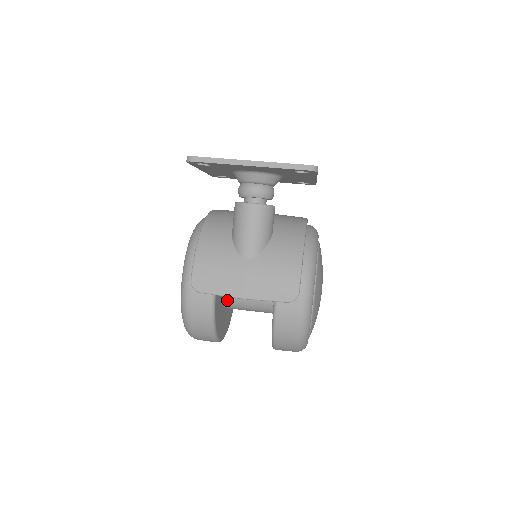
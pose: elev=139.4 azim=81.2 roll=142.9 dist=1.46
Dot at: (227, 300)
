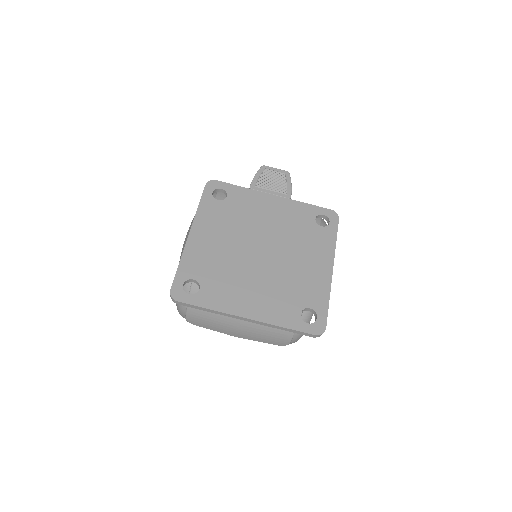
Dot at: occluded
